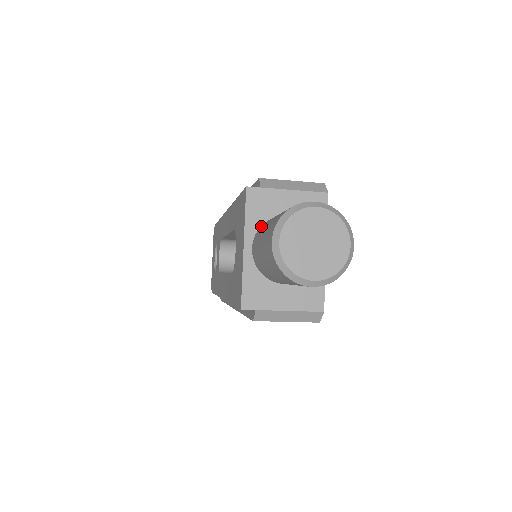
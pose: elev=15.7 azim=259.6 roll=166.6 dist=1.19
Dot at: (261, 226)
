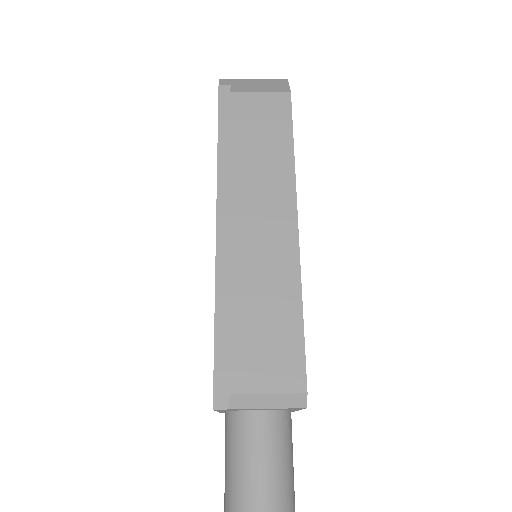
Dot at: (231, 417)
